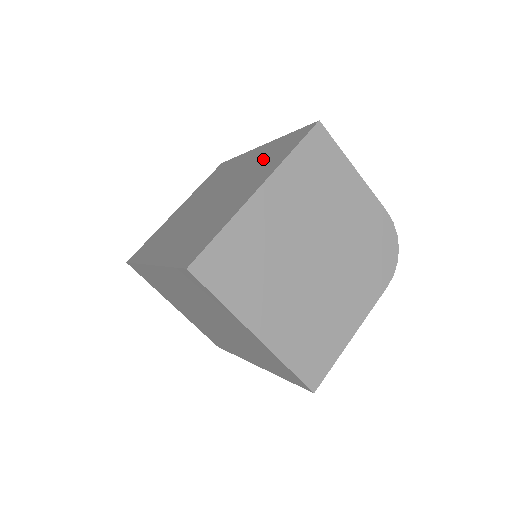
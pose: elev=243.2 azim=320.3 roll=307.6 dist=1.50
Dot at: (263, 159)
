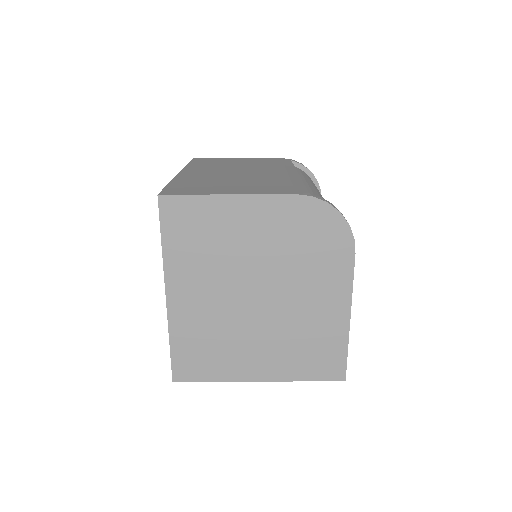
Dot at: occluded
